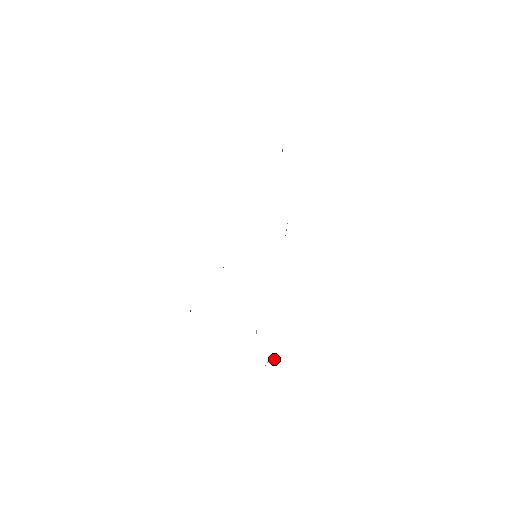
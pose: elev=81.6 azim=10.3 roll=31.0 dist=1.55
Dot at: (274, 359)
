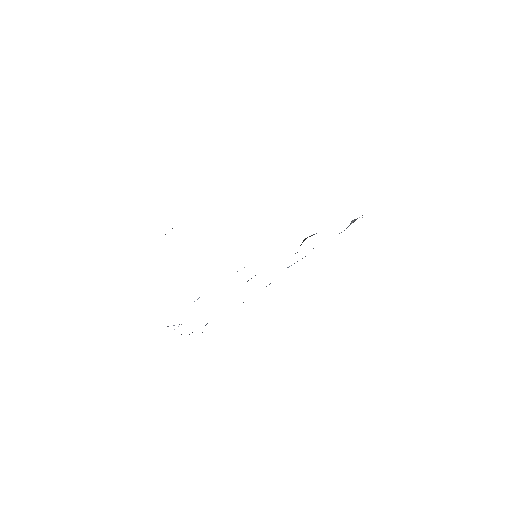
Dot at: occluded
